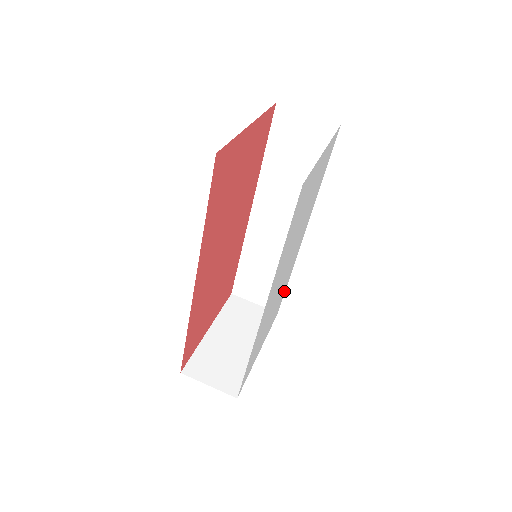
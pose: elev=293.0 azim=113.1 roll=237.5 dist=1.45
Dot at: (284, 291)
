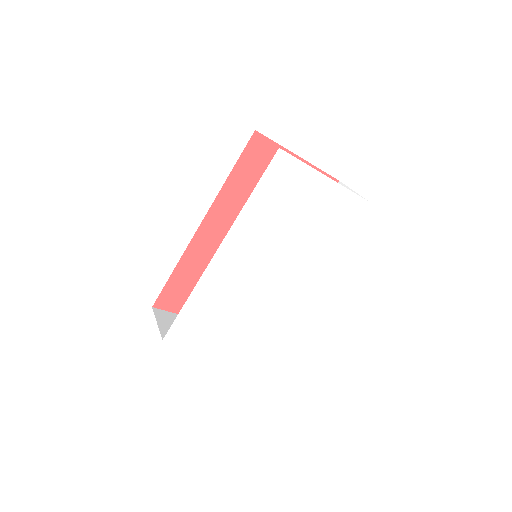
Dot at: (269, 334)
